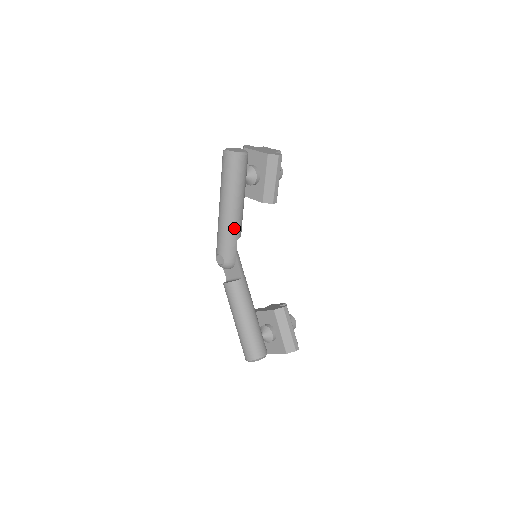
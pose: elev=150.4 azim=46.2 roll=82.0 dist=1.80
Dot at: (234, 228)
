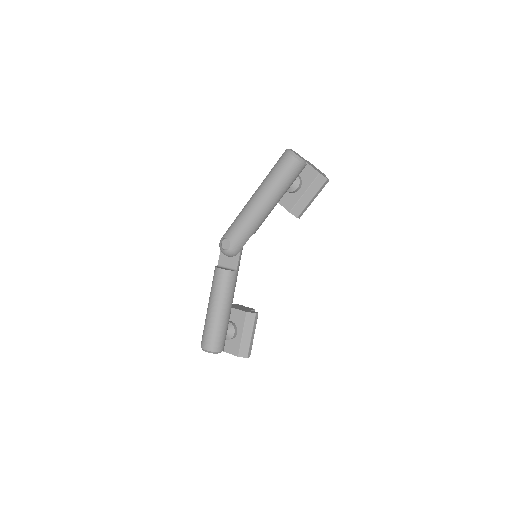
Dot at: (257, 223)
